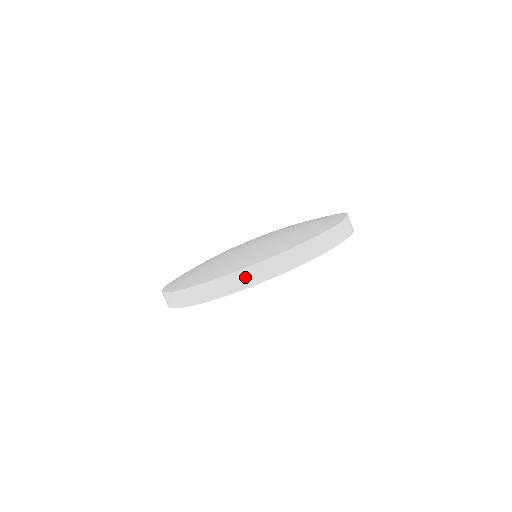
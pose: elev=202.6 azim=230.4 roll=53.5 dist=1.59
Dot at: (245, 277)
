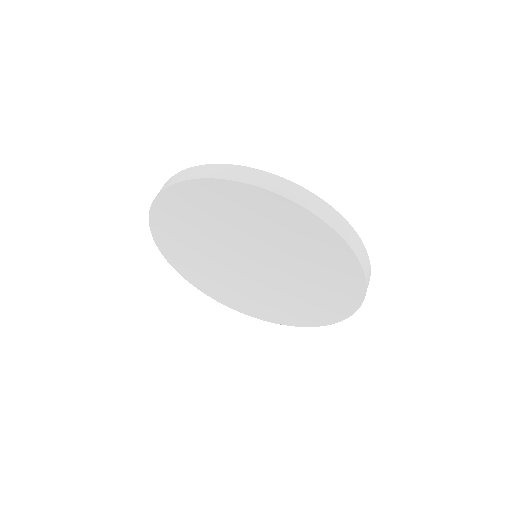
Dot at: (180, 176)
